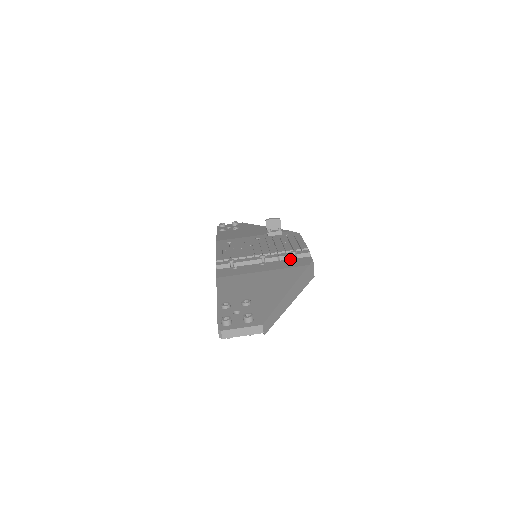
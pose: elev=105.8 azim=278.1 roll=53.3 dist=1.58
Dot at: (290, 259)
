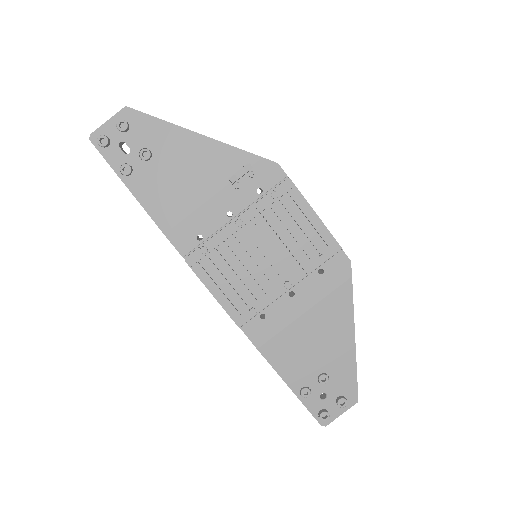
Dot at: (320, 268)
